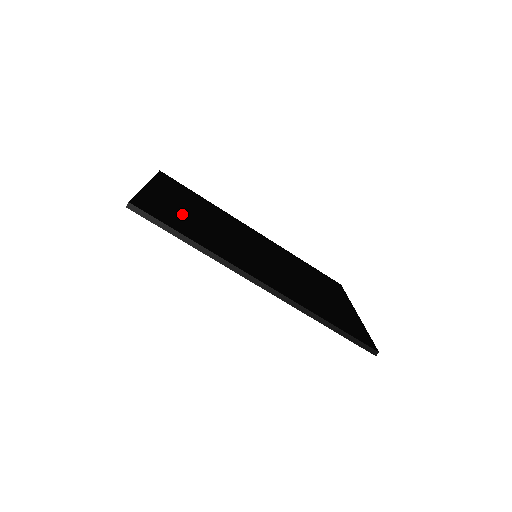
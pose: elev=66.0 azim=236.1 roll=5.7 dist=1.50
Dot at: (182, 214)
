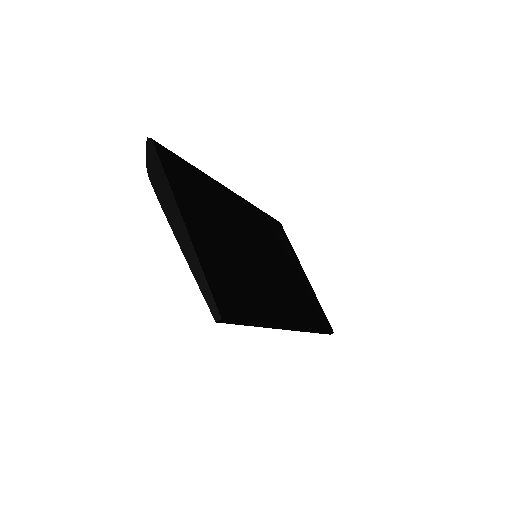
Dot at: (226, 263)
